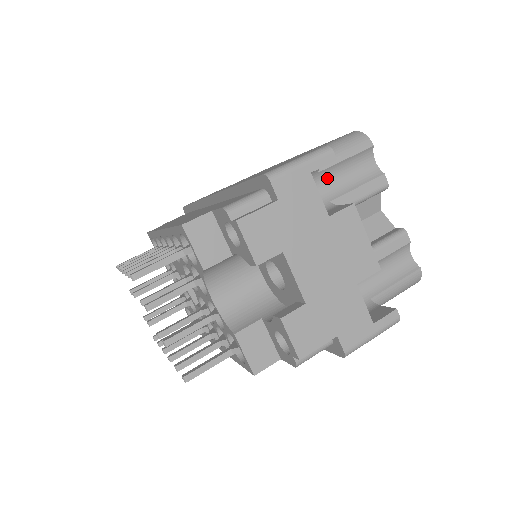
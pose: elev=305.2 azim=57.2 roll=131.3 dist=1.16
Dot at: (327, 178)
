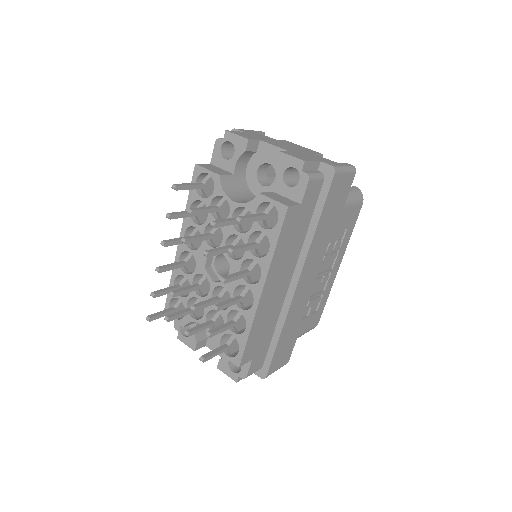
Dot at: occluded
